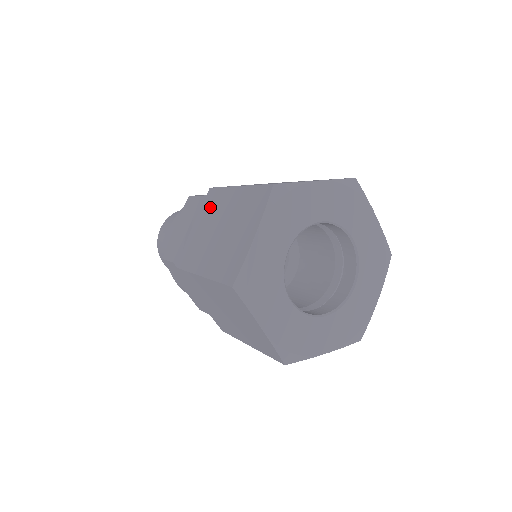
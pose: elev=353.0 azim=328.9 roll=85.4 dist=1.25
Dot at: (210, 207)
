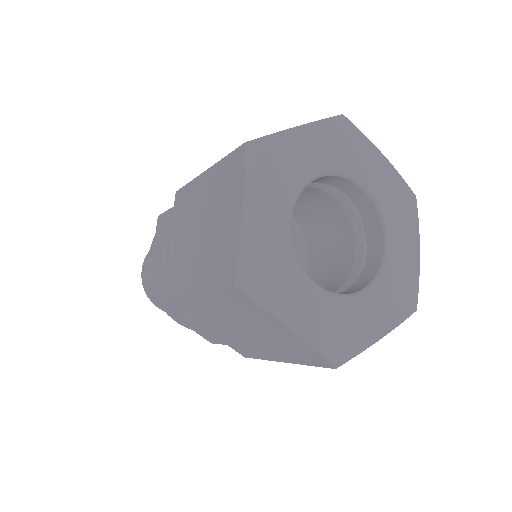
Dot at: occluded
